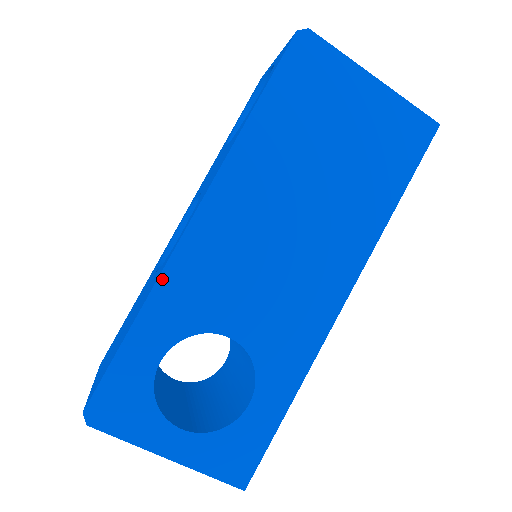
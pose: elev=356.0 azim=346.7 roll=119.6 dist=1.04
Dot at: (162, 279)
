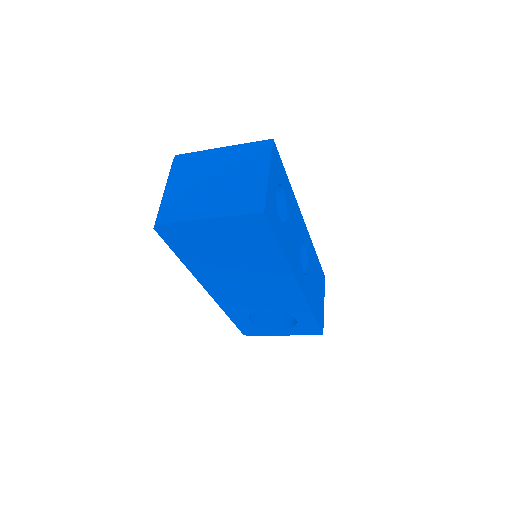
Dot at: (222, 307)
